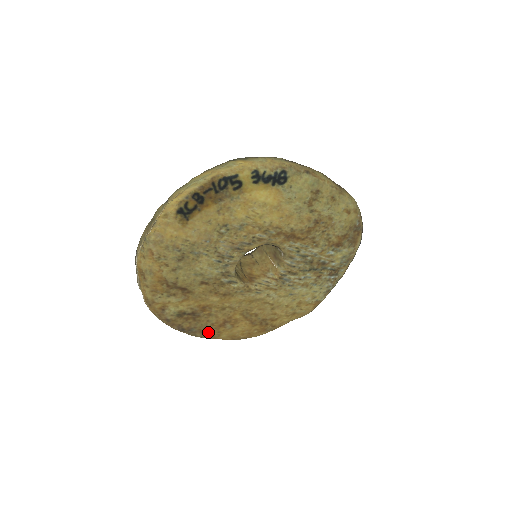
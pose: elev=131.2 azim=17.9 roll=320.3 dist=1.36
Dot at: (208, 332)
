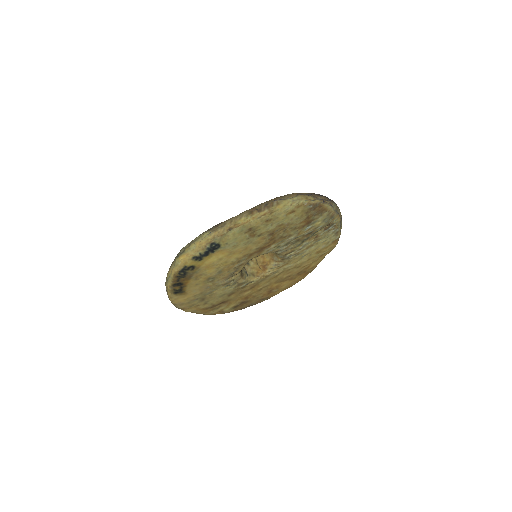
Dot at: (264, 299)
